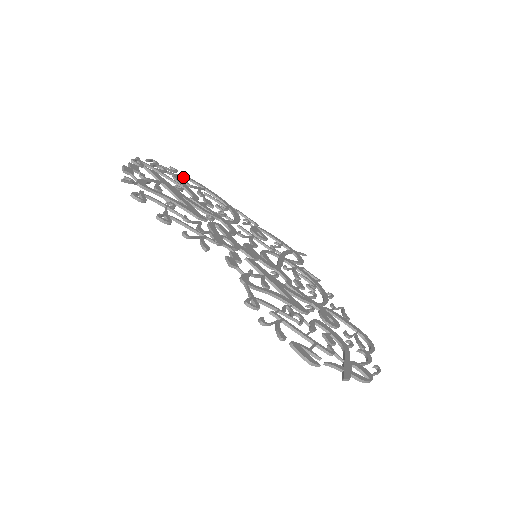
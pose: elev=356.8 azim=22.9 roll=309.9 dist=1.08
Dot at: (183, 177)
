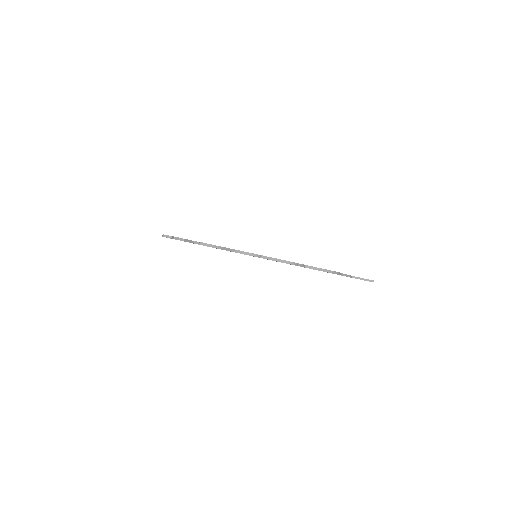
Dot at: occluded
